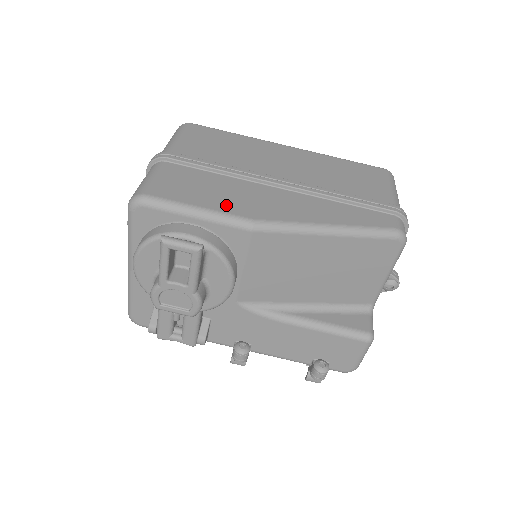
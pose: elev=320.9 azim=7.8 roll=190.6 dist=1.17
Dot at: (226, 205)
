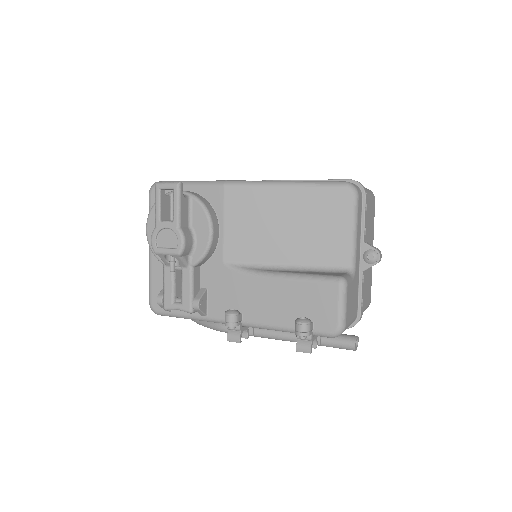
Dot at: occluded
